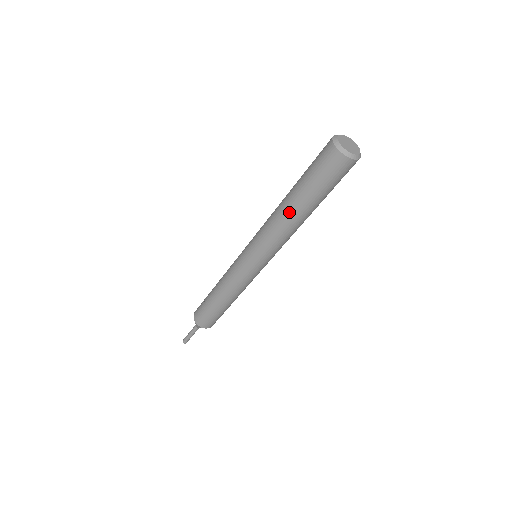
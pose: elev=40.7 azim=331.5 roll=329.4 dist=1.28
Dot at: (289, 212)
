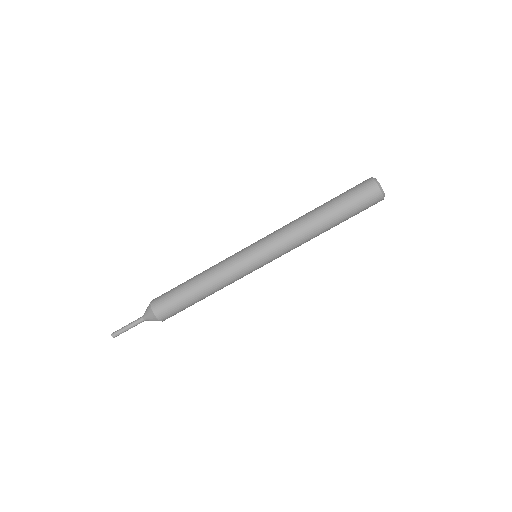
Dot at: (312, 213)
